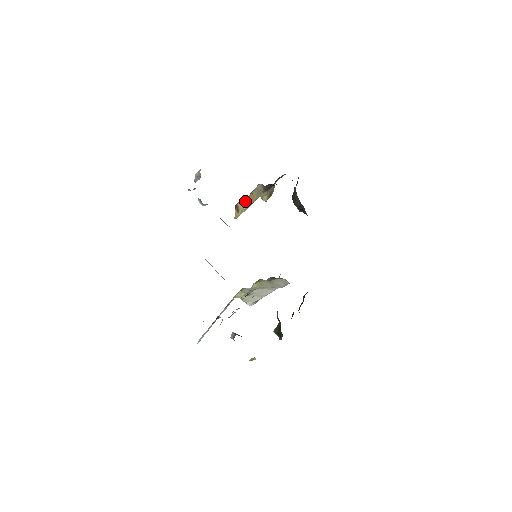
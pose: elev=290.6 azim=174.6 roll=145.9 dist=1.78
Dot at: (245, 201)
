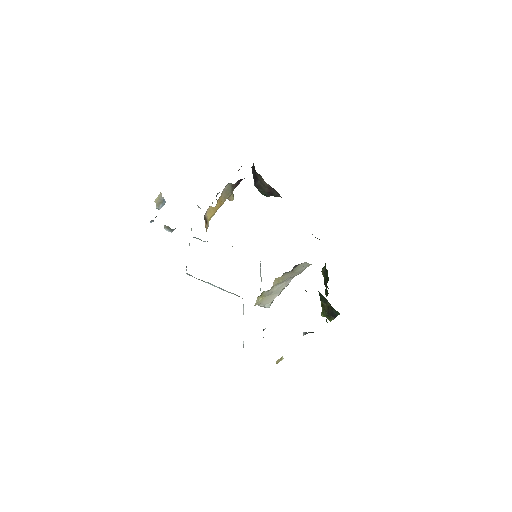
Dot at: (212, 209)
